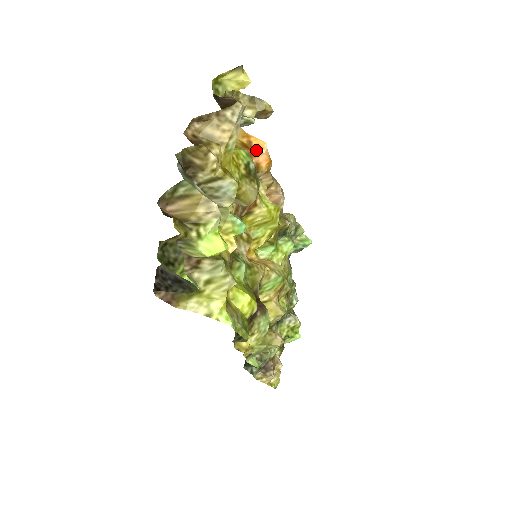
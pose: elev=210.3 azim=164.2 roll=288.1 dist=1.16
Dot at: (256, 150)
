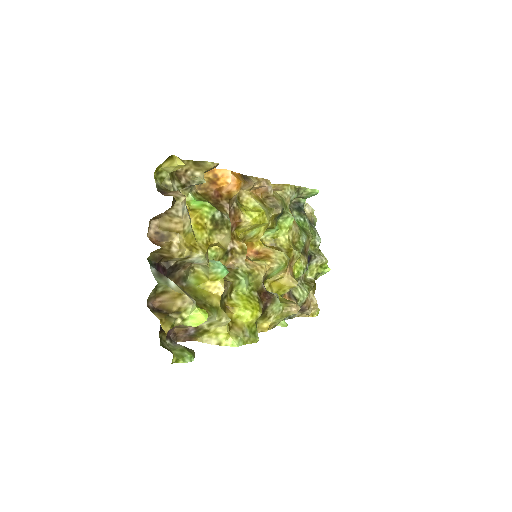
Dot at: (222, 182)
